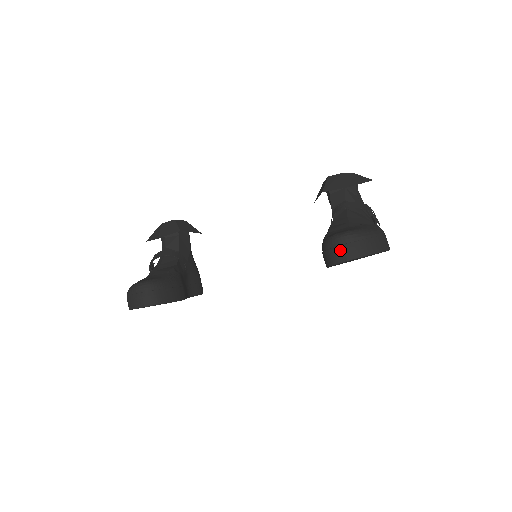
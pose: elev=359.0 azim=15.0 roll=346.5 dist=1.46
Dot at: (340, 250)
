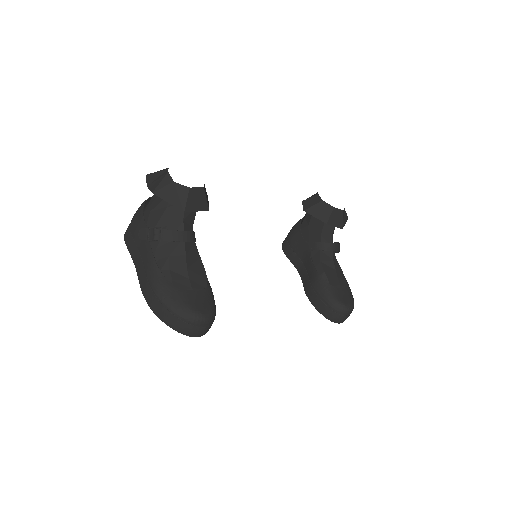
Dot at: (343, 318)
